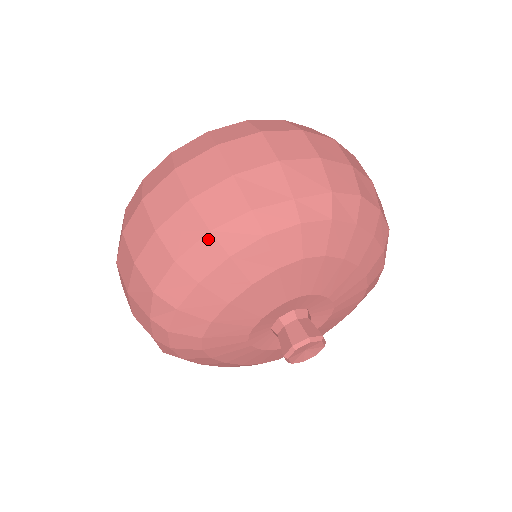
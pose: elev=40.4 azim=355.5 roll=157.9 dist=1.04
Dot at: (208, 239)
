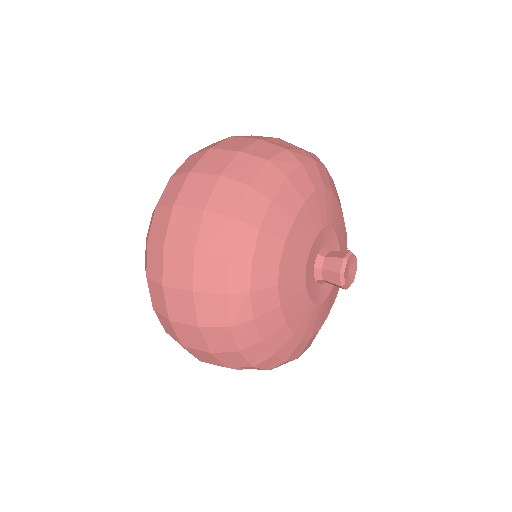
Dot at: (268, 166)
